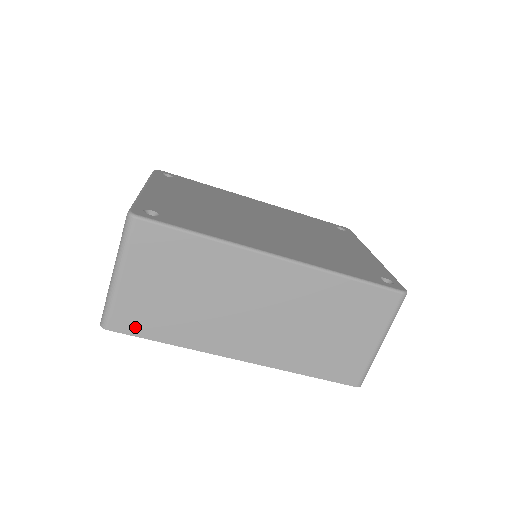
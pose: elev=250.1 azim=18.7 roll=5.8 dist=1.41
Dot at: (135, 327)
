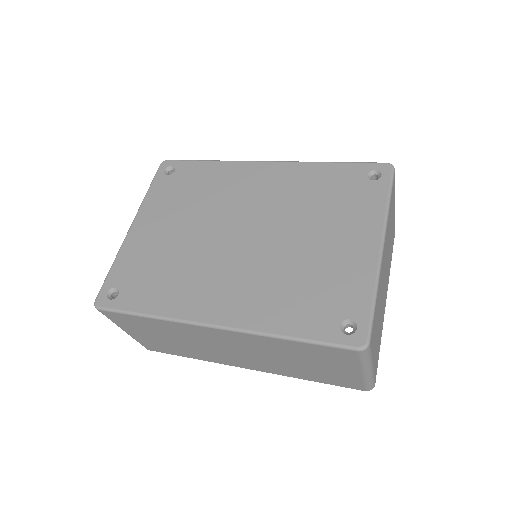
Dot at: (162, 350)
